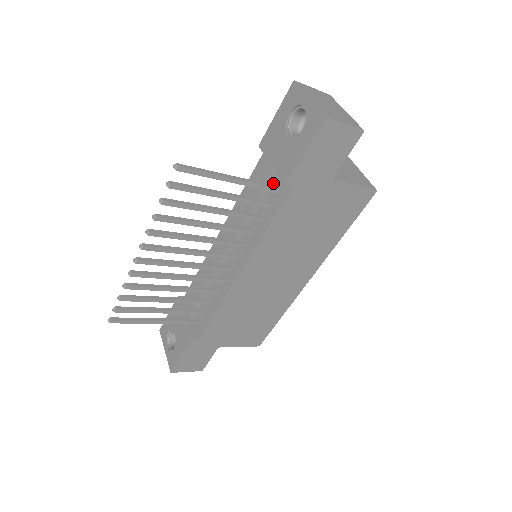
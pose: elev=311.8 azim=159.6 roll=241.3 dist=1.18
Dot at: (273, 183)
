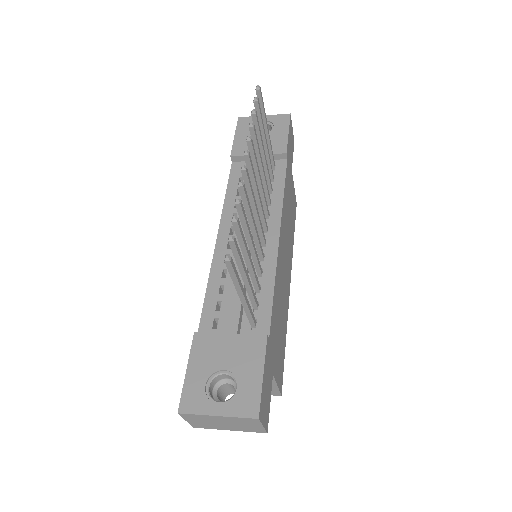
Dot at: occluded
